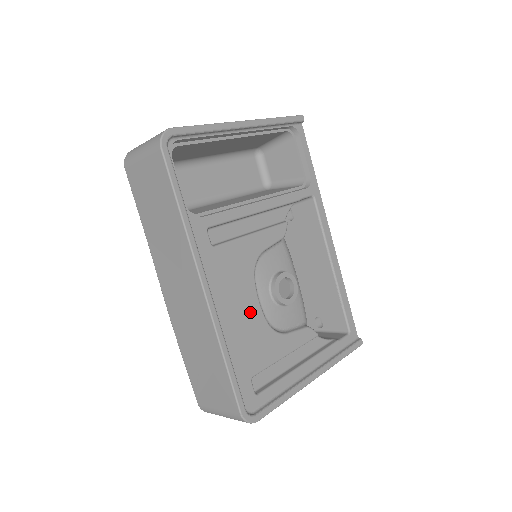
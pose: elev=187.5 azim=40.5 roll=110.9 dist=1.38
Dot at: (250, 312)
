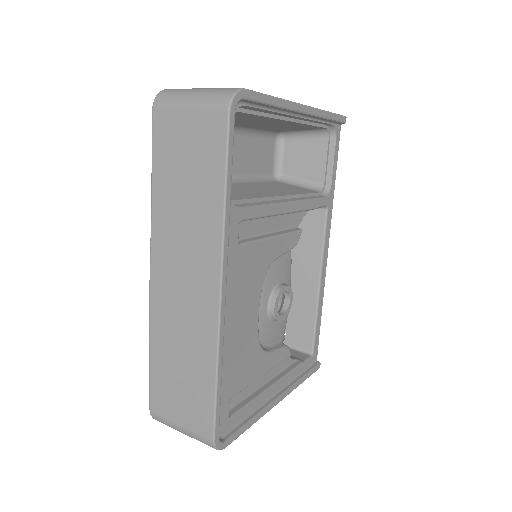
Dot at: (249, 325)
